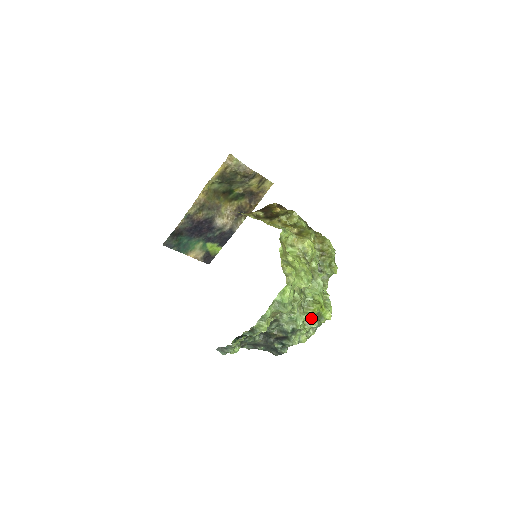
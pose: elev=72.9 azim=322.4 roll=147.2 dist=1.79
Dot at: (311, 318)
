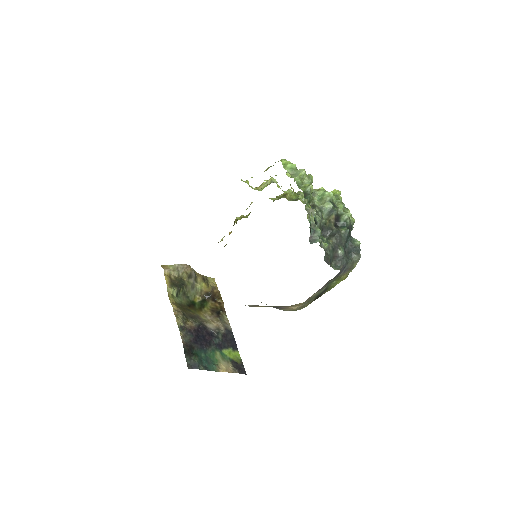
Dot at: occluded
